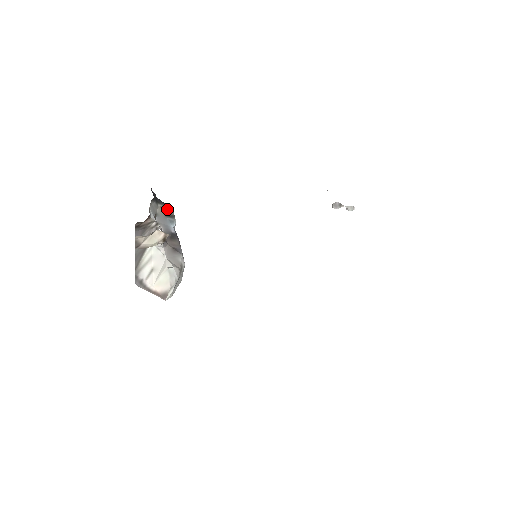
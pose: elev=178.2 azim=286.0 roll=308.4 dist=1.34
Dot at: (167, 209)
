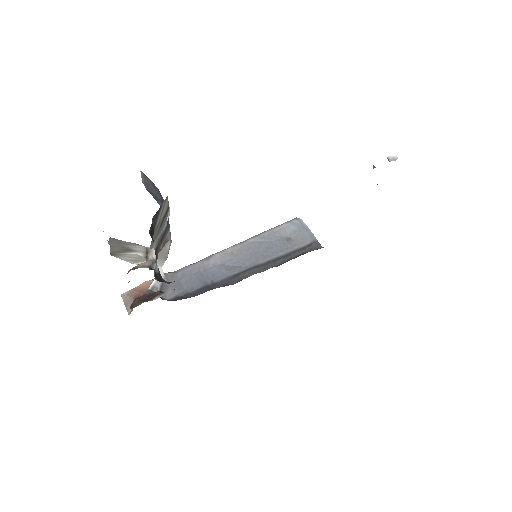
Dot at: (162, 213)
